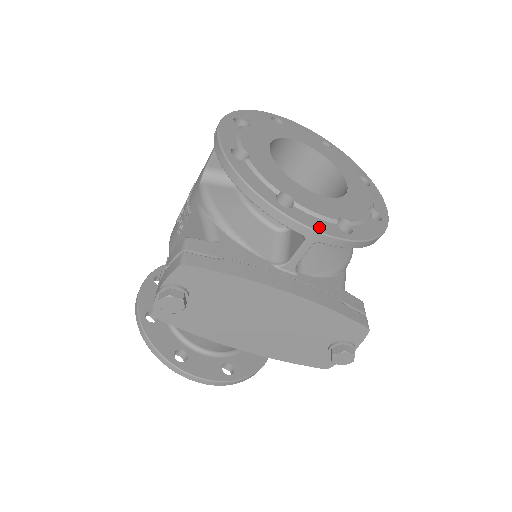
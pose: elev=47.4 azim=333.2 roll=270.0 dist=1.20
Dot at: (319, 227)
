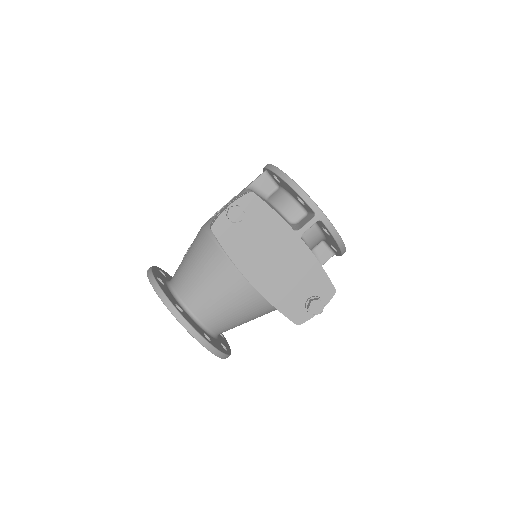
Dot at: (323, 213)
